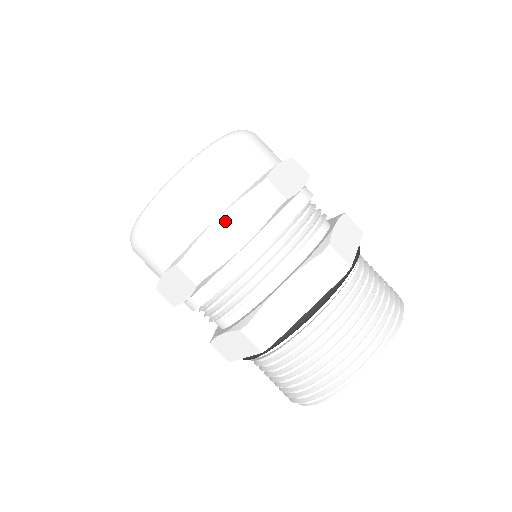
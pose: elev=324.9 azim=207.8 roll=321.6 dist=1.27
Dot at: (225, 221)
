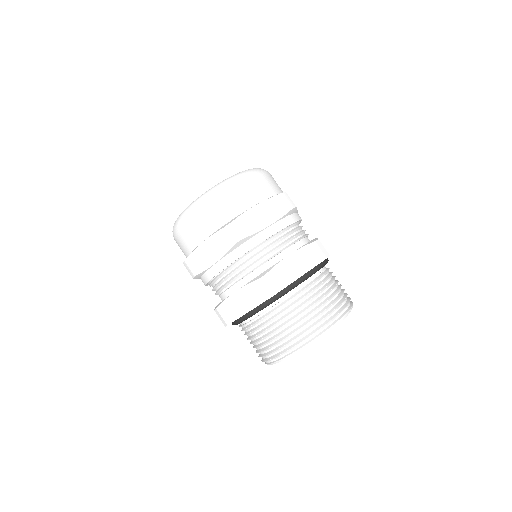
Dot at: (205, 246)
